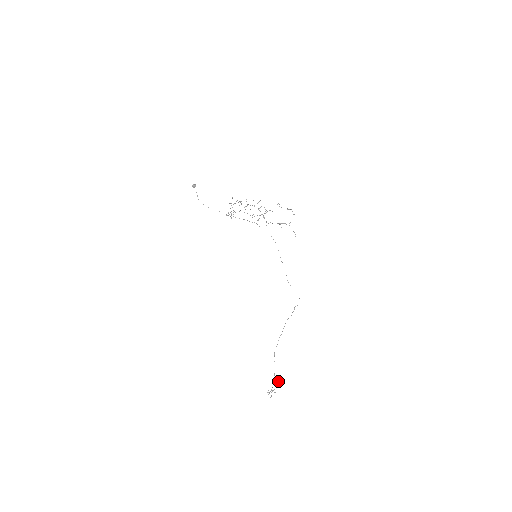
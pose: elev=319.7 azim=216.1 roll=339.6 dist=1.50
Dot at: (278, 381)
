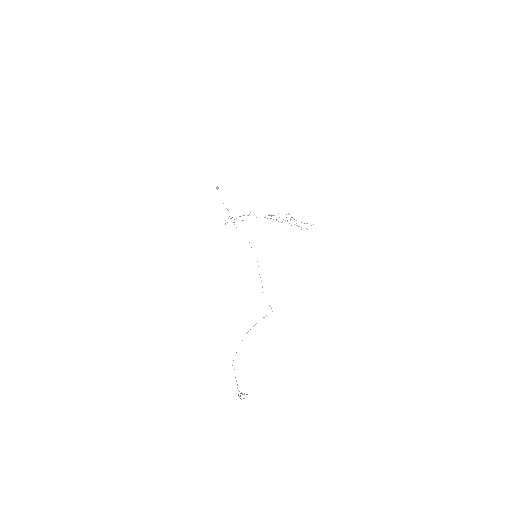
Dot at: (239, 391)
